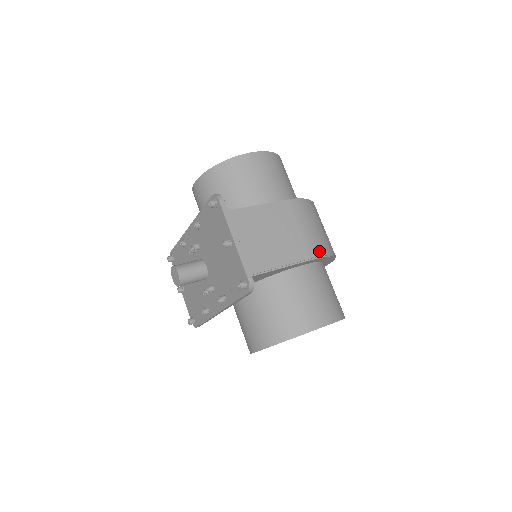
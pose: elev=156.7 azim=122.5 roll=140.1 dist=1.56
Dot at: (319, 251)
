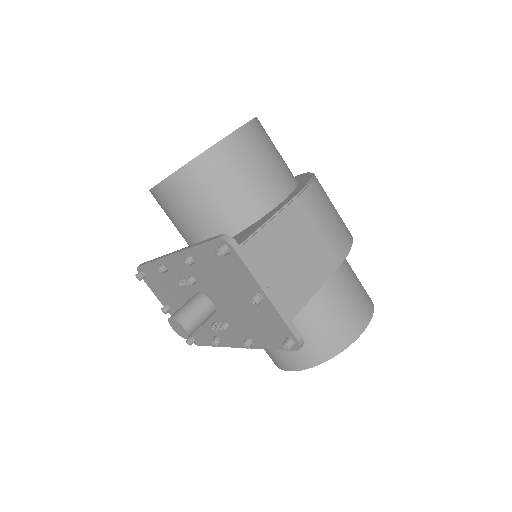
Dot at: (345, 248)
